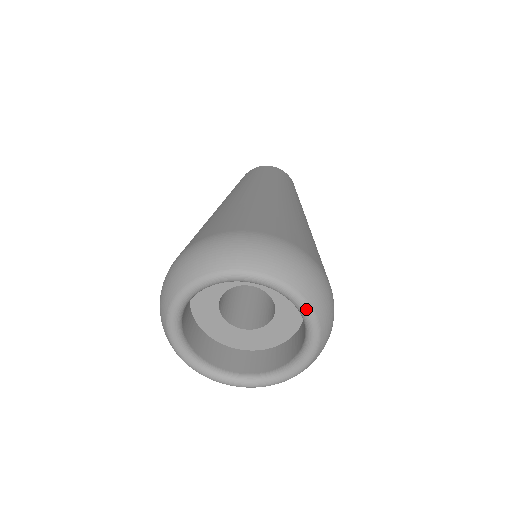
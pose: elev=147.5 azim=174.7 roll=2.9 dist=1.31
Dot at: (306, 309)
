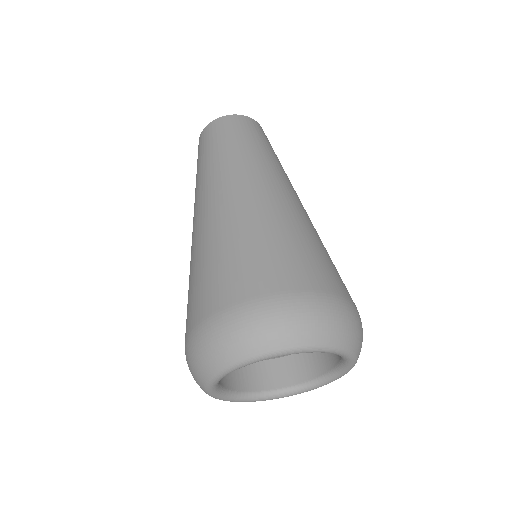
Dot at: (310, 351)
